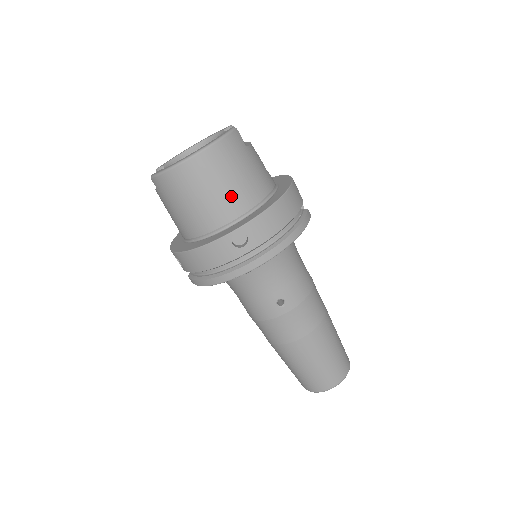
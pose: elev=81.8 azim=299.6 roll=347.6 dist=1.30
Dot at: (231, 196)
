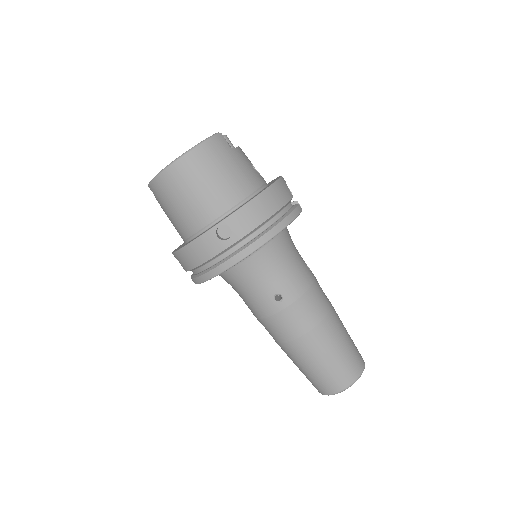
Dot at: (216, 193)
